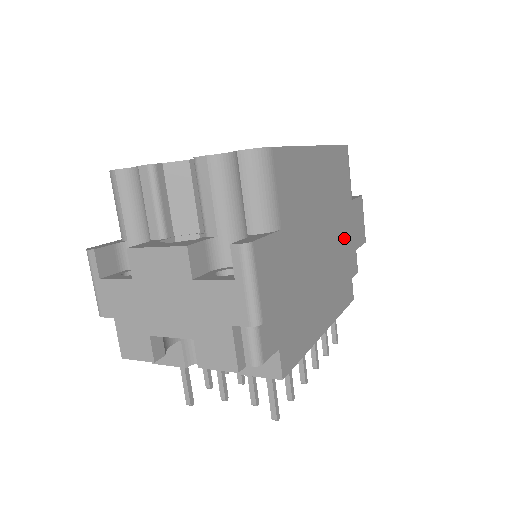
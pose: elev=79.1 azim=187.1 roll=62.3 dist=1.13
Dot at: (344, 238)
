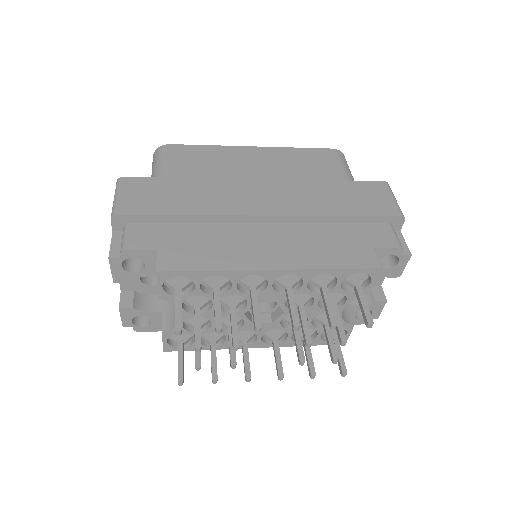
Dot at: (318, 202)
